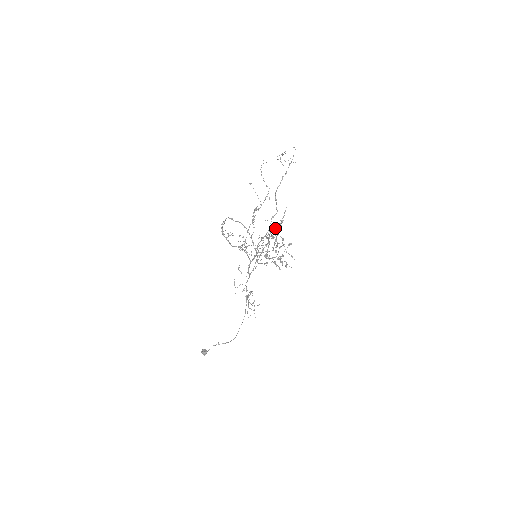
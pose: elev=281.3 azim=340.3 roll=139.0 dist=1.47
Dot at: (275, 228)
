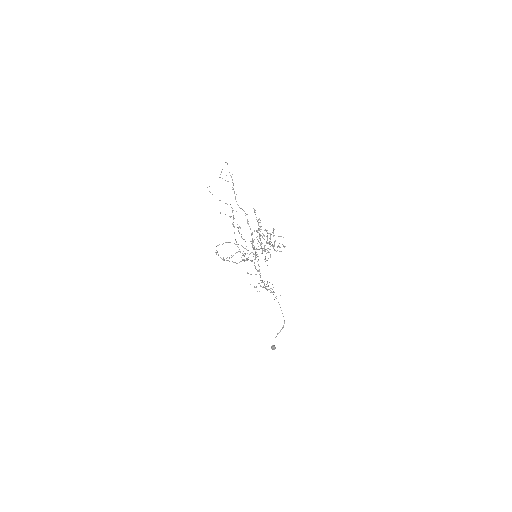
Dot at: (258, 228)
